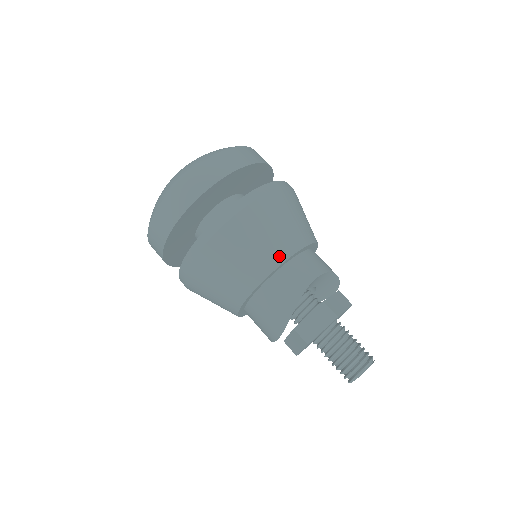
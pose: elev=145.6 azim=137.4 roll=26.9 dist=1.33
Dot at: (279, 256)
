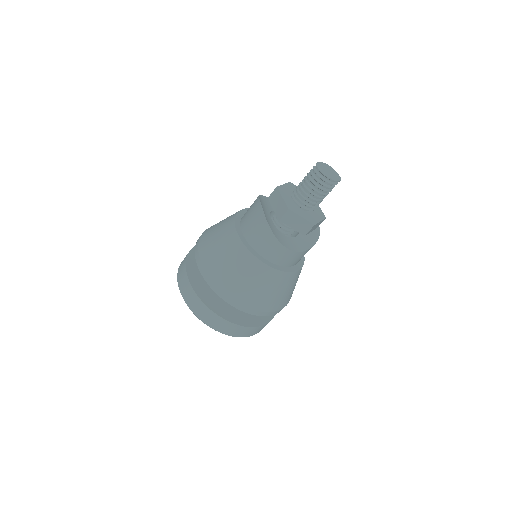
Dot at: occluded
